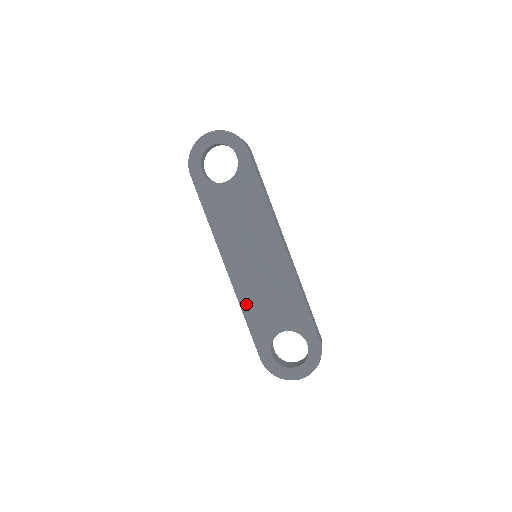
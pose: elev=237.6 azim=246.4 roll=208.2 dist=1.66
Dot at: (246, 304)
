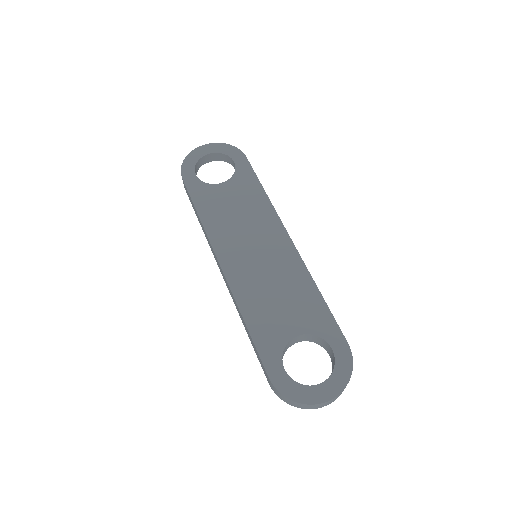
Dot at: (246, 305)
